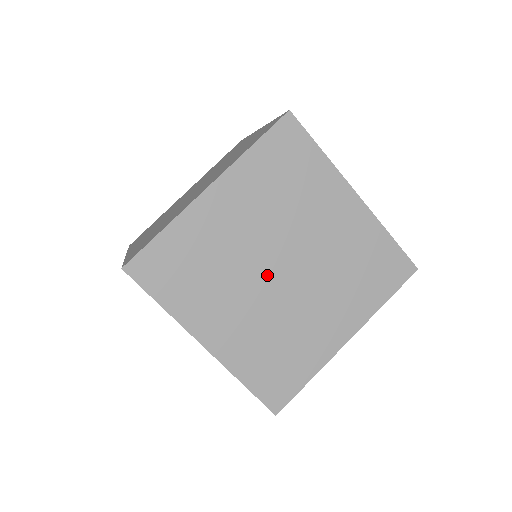
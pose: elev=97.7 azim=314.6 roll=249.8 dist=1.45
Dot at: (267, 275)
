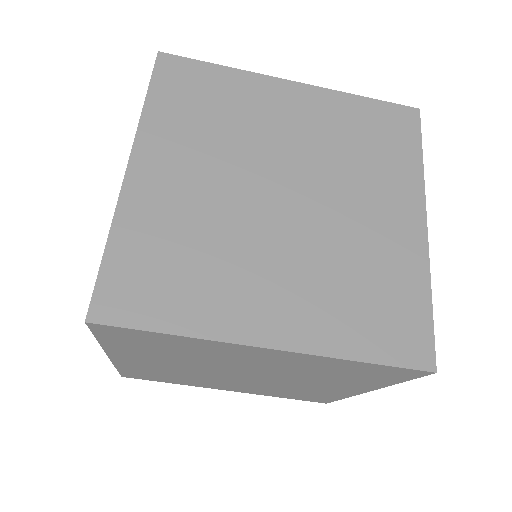
Dot at: (225, 371)
